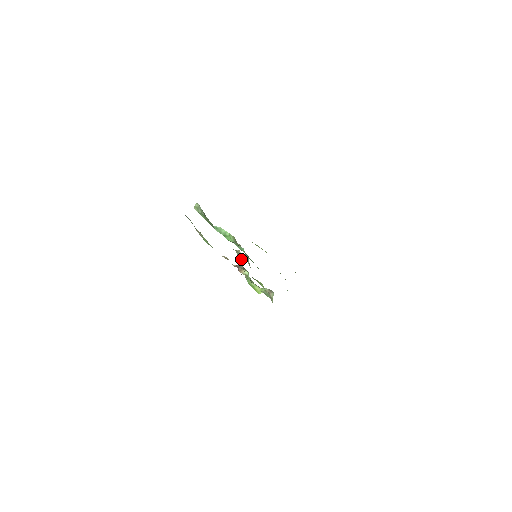
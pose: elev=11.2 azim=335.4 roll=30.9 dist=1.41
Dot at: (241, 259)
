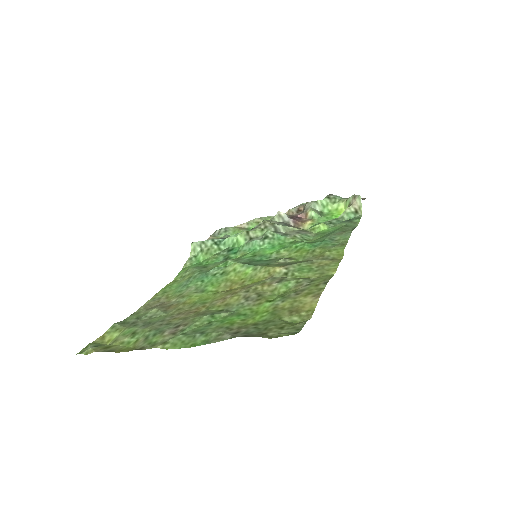
Dot at: (287, 218)
